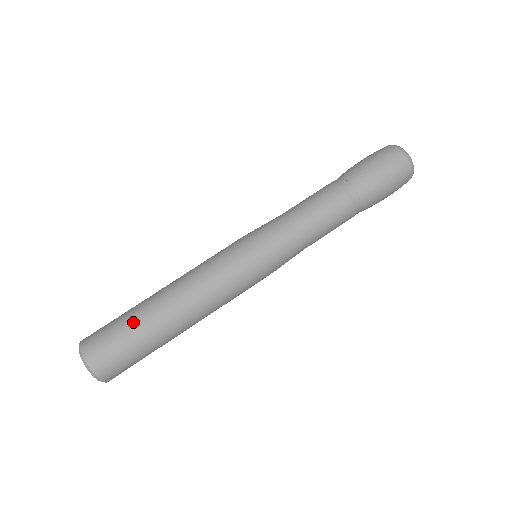
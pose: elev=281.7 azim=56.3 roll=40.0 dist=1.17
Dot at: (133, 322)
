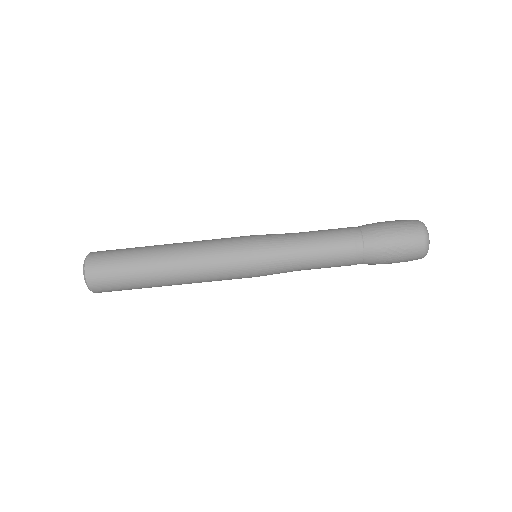
Dot at: (133, 266)
